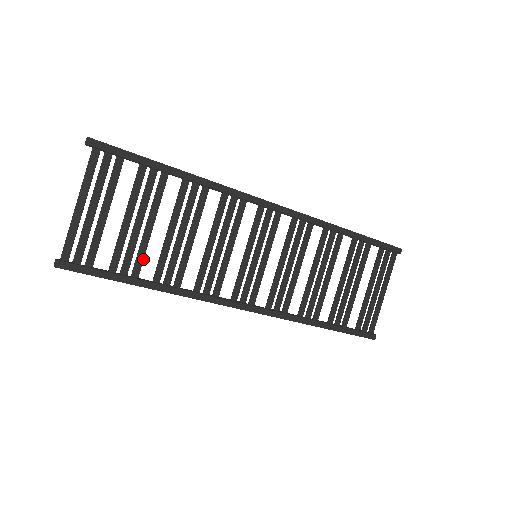
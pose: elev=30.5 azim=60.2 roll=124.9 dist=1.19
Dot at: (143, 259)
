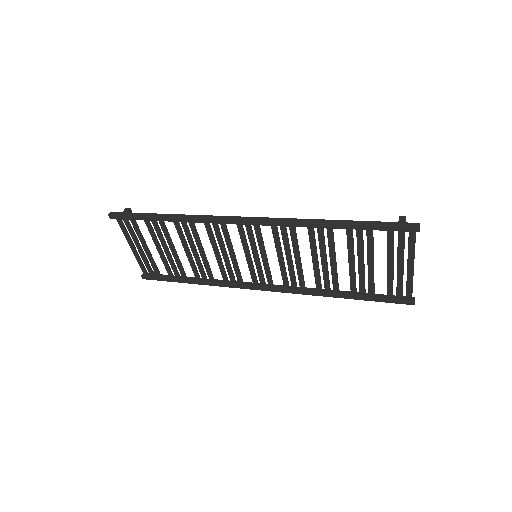
Dot at: (182, 269)
